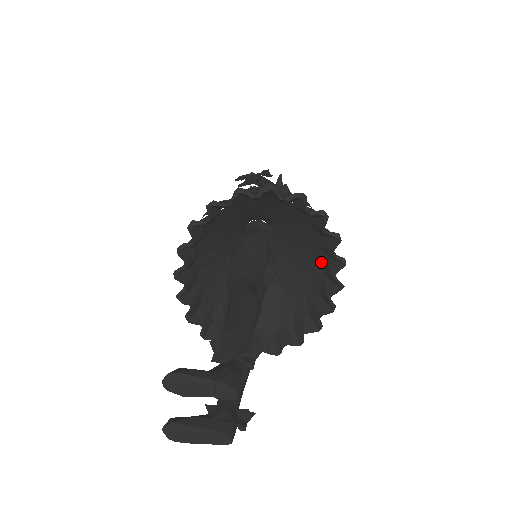
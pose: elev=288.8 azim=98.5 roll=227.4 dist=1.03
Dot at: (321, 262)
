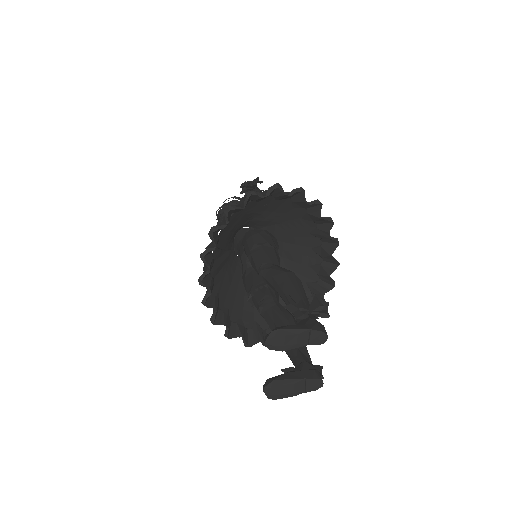
Dot at: (315, 248)
